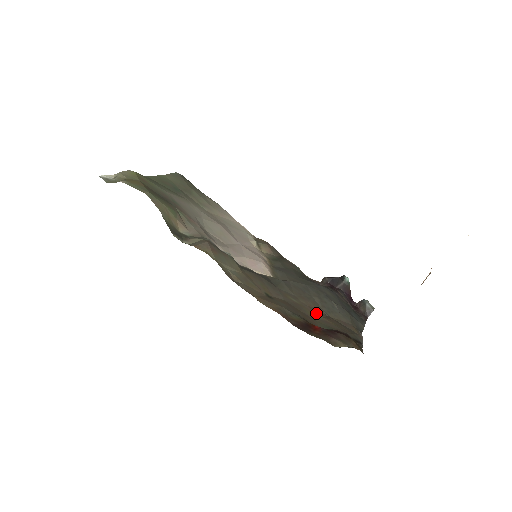
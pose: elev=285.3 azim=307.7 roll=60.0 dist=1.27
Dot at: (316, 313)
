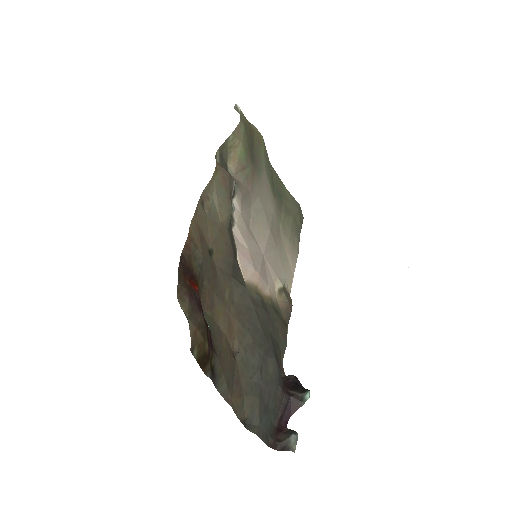
Dot at: (226, 325)
